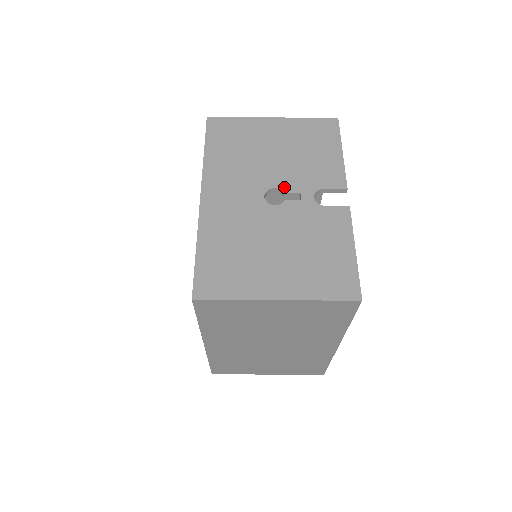
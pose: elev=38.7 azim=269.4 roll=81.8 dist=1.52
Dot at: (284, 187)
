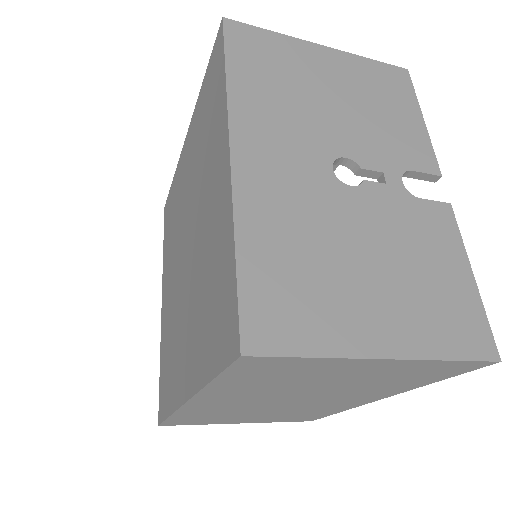
Dot at: (359, 158)
